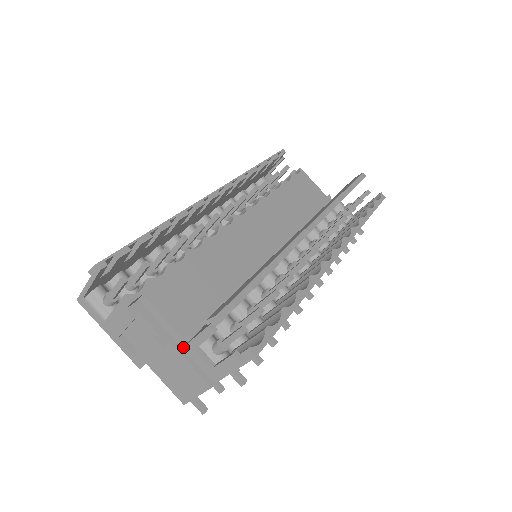
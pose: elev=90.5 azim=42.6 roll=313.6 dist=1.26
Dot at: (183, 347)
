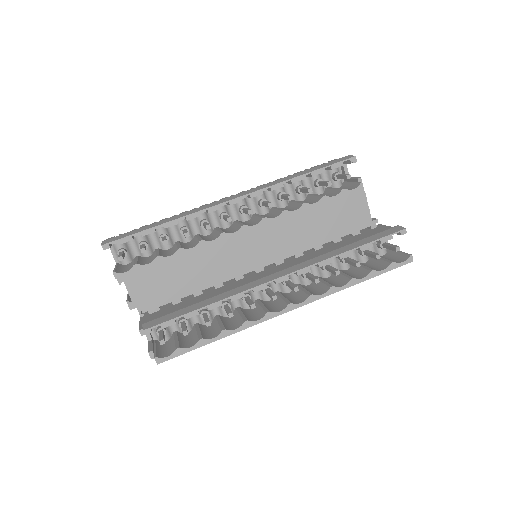
Dot at: (140, 318)
